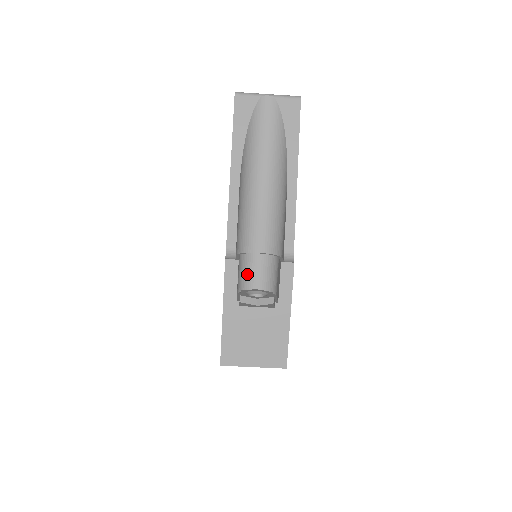
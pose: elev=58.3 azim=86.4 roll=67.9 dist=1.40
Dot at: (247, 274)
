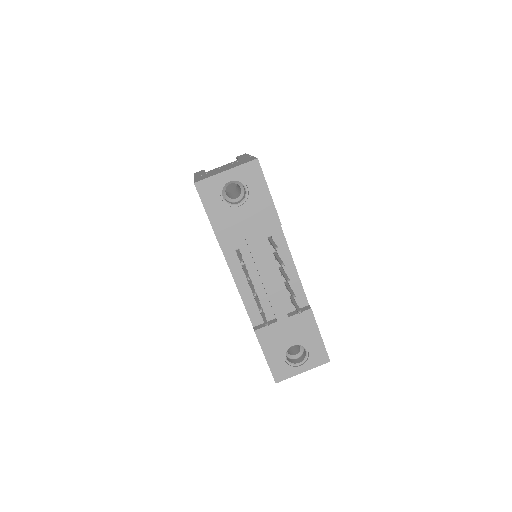
Dot at: occluded
